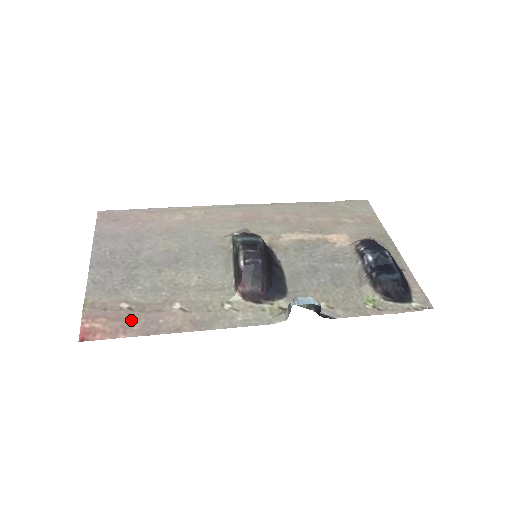
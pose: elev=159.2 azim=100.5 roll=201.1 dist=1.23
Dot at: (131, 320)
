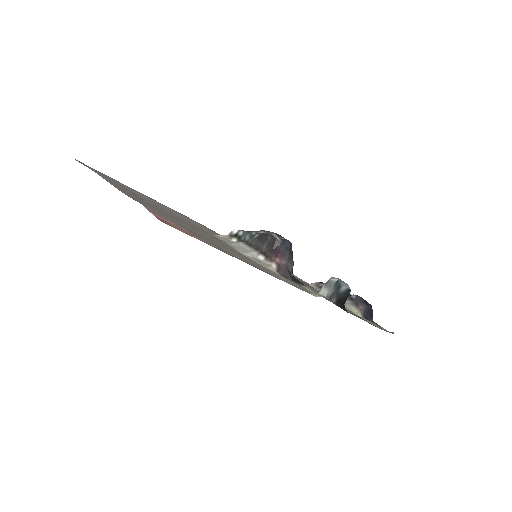
Dot at: (199, 236)
